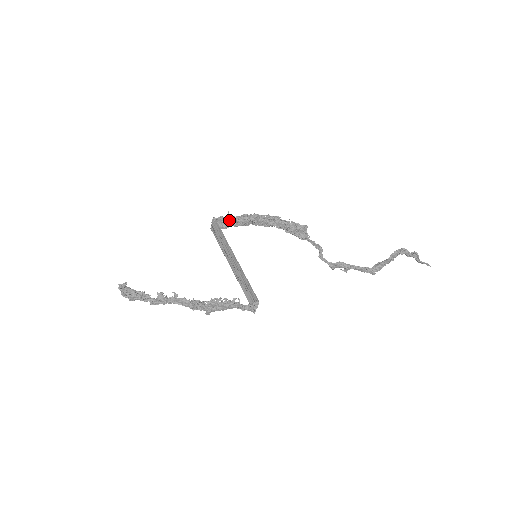
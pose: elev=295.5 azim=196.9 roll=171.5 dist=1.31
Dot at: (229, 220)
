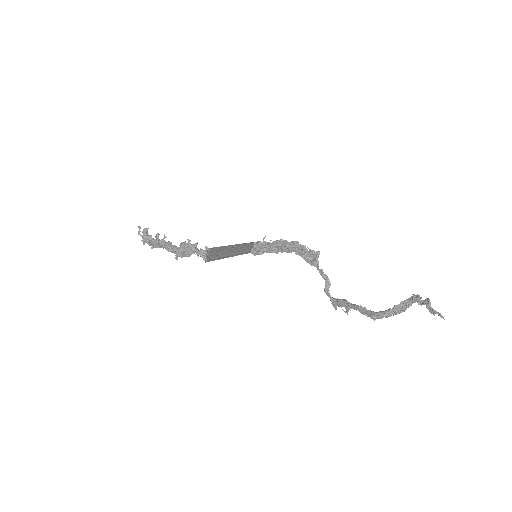
Dot at: (263, 244)
